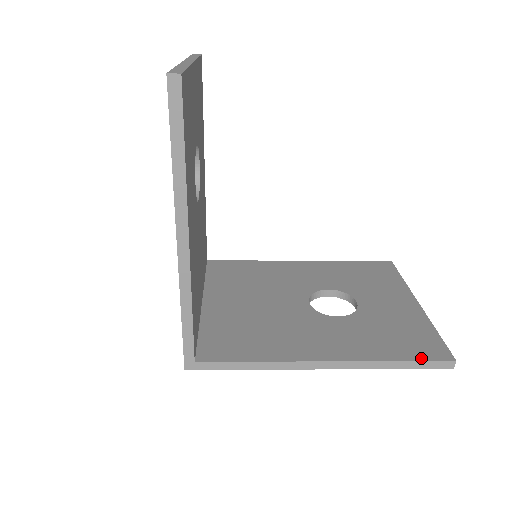
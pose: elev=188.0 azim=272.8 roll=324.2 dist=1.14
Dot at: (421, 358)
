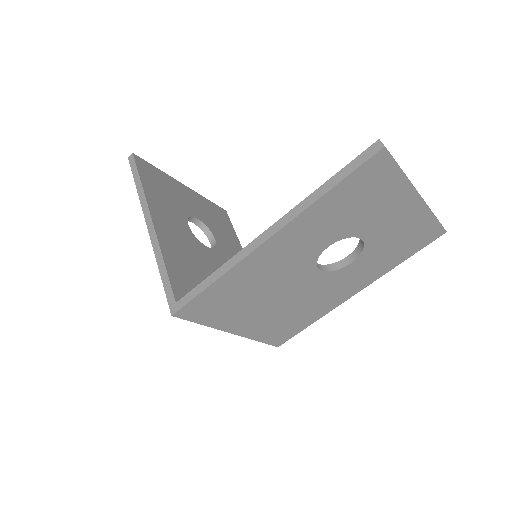
Dot at: (348, 167)
